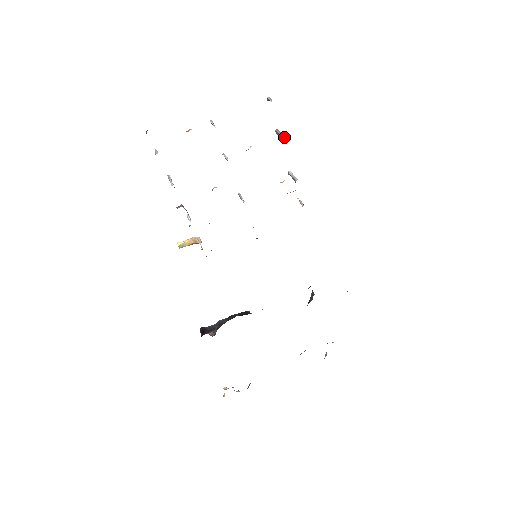
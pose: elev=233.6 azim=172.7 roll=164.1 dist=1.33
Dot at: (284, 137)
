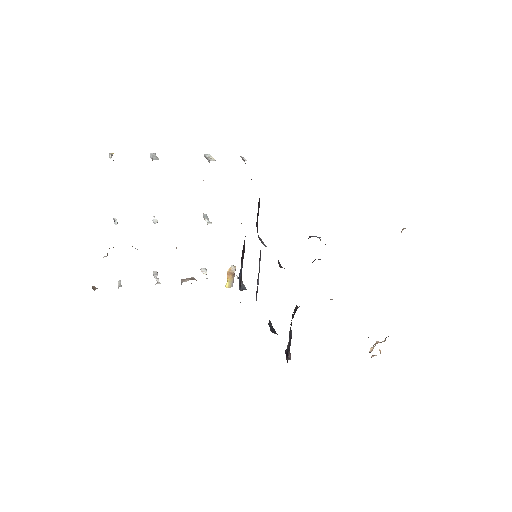
Dot at: occluded
